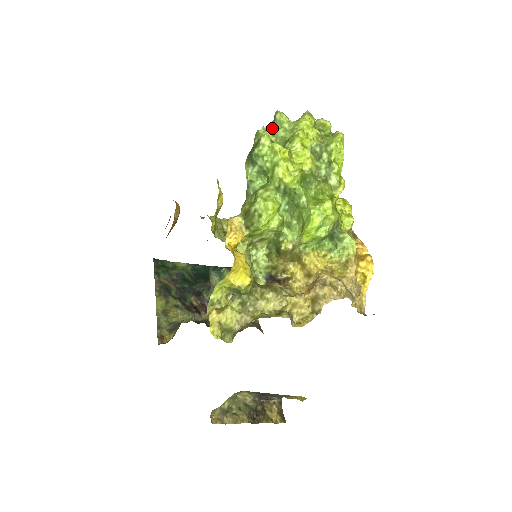
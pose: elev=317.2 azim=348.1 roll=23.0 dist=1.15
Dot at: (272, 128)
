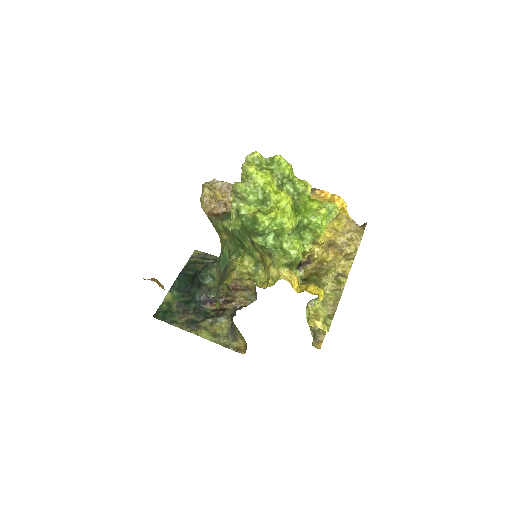
Dot at: (239, 199)
